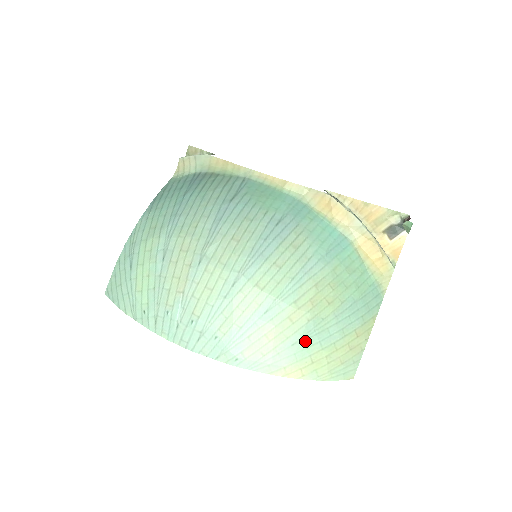
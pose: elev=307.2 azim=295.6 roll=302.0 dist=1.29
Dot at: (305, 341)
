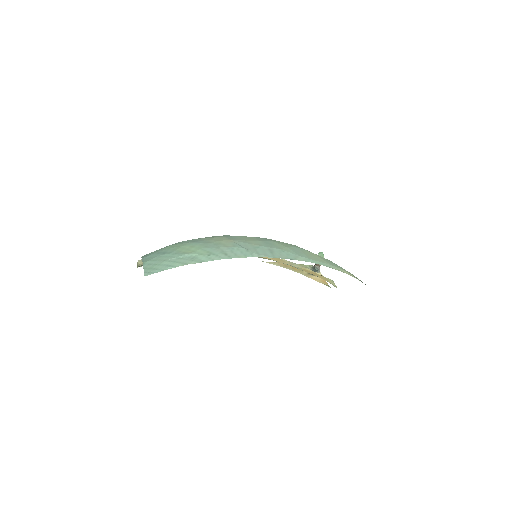
Dot at: occluded
